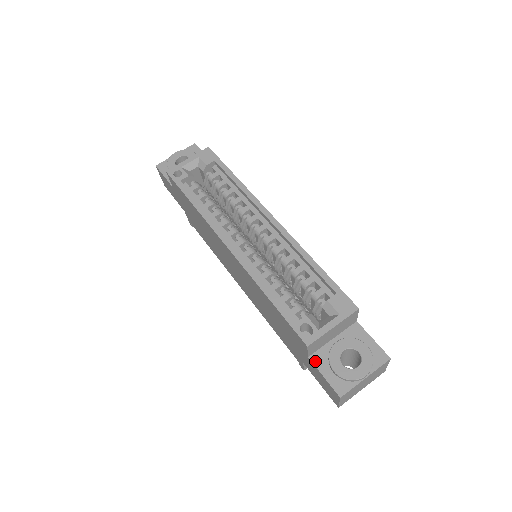
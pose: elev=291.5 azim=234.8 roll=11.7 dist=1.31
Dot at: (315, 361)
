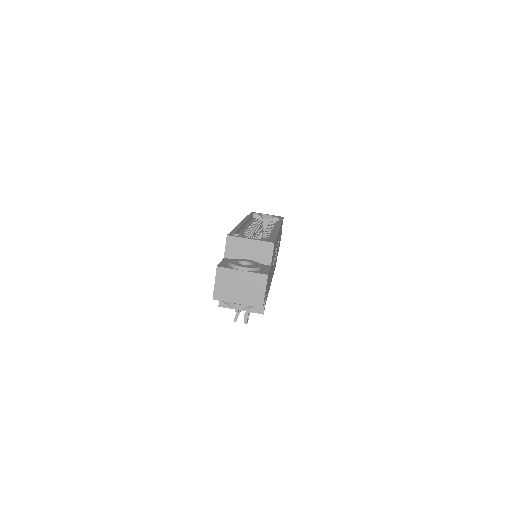
Dot at: (225, 259)
